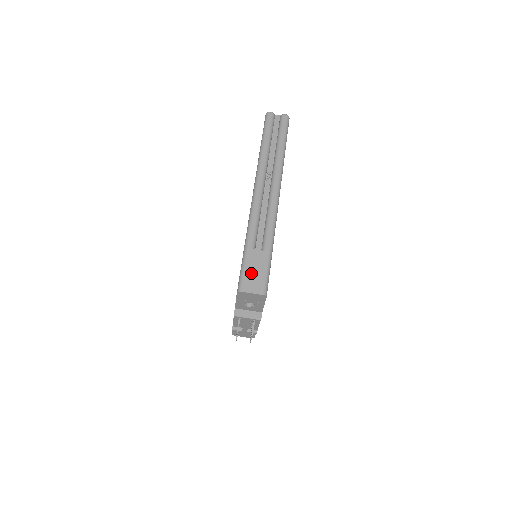
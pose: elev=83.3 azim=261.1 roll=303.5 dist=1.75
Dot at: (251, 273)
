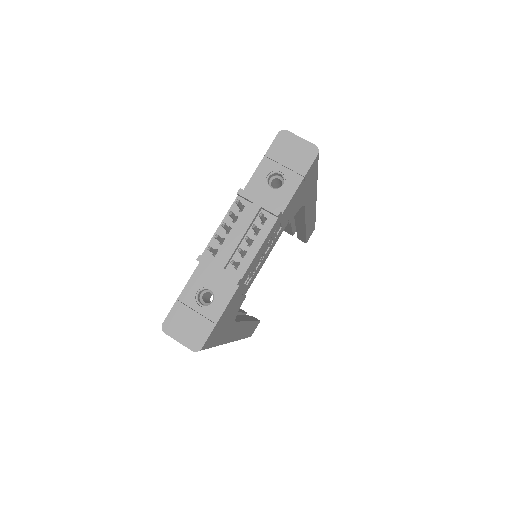
Dot at: occluded
